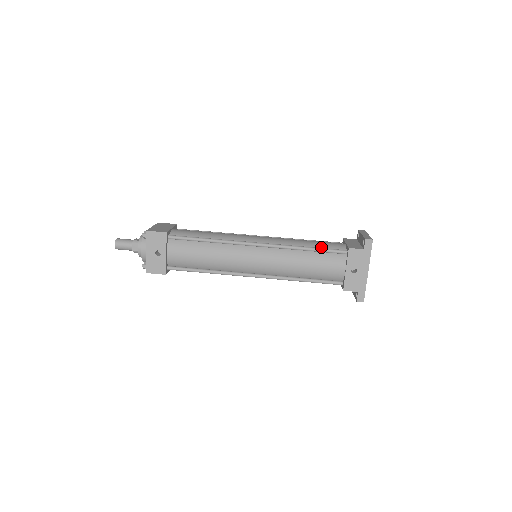
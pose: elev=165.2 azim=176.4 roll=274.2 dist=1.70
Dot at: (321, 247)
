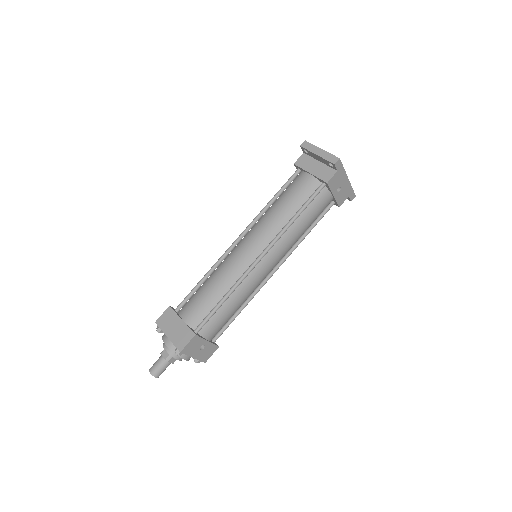
Dot at: (301, 201)
